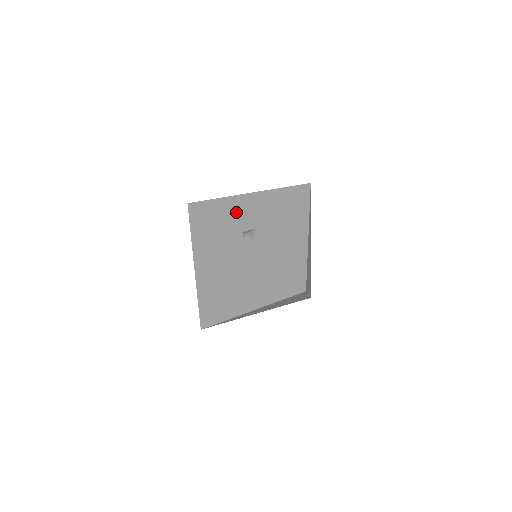
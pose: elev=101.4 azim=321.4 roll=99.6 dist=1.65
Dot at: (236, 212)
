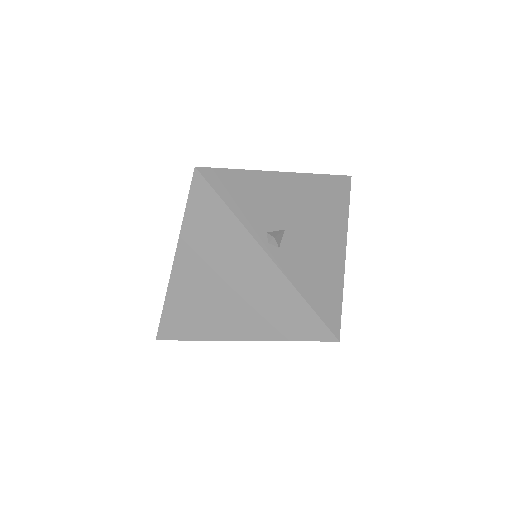
Dot at: (260, 198)
